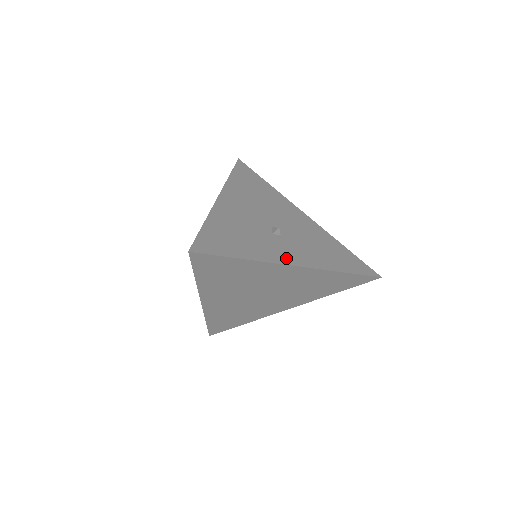
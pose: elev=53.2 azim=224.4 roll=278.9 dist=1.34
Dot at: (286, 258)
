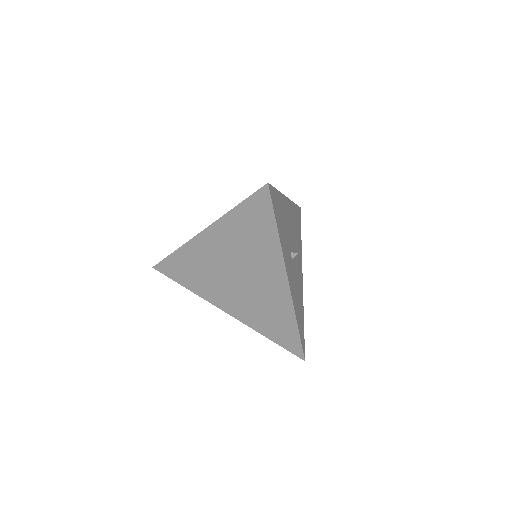
Dot at: (288, 269)
